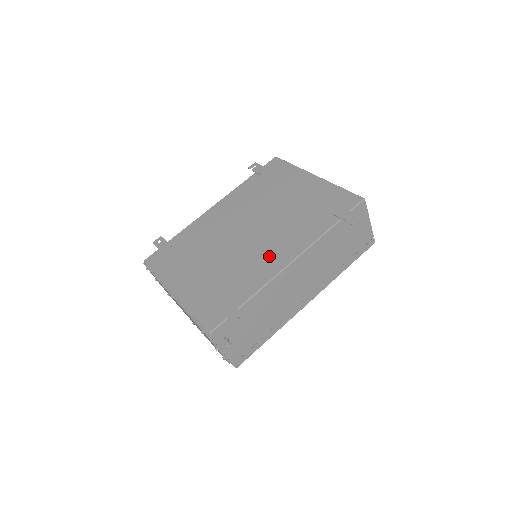
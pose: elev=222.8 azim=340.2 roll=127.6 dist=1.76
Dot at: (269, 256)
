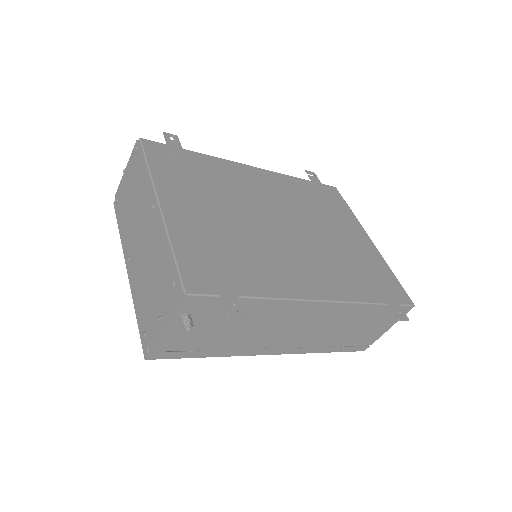
Dot at: (300, 271)
